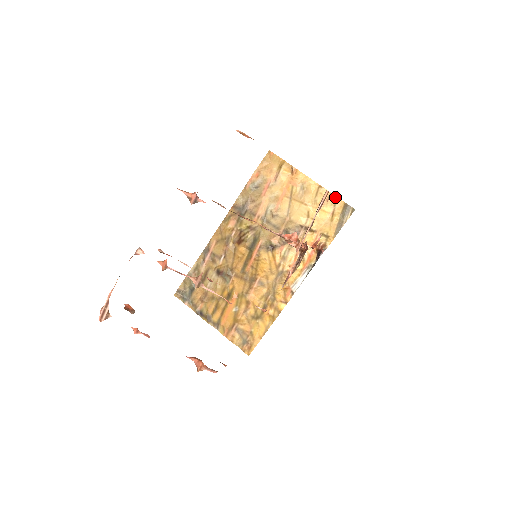
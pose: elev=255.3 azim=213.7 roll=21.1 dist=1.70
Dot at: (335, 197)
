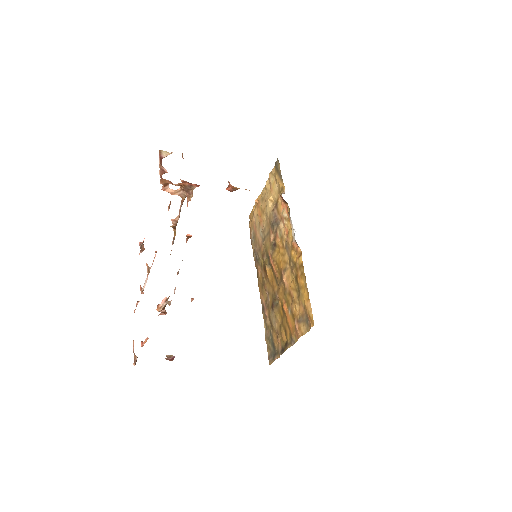
Dot at: (271, 173)
